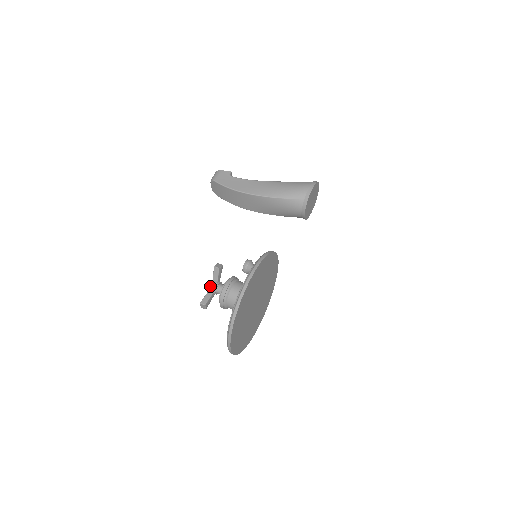
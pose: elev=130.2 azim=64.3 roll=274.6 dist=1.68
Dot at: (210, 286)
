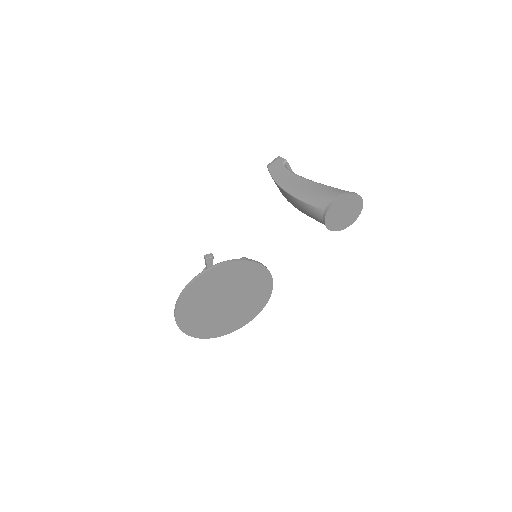
Dot at: occluded
